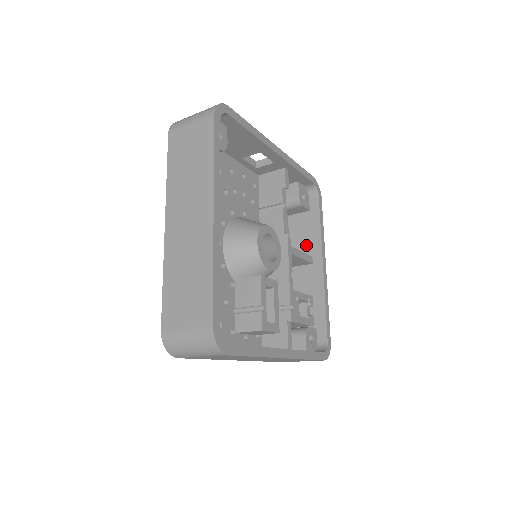
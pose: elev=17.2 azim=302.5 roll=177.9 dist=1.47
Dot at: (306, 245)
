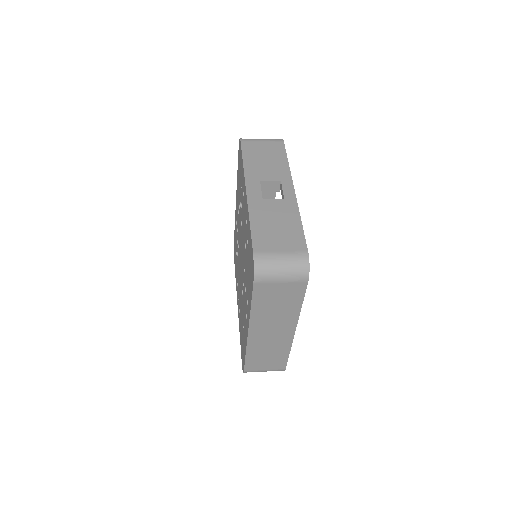
Dot at: occluded
